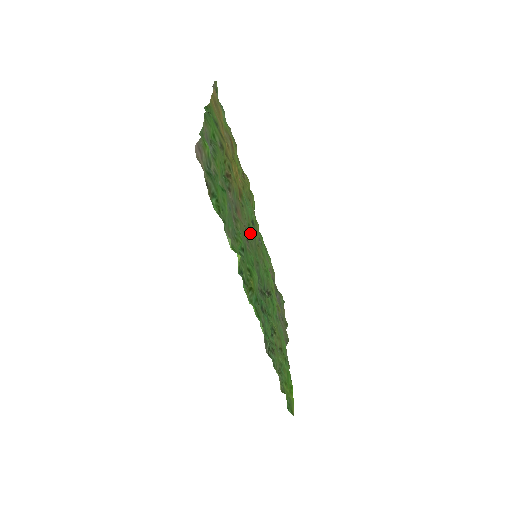
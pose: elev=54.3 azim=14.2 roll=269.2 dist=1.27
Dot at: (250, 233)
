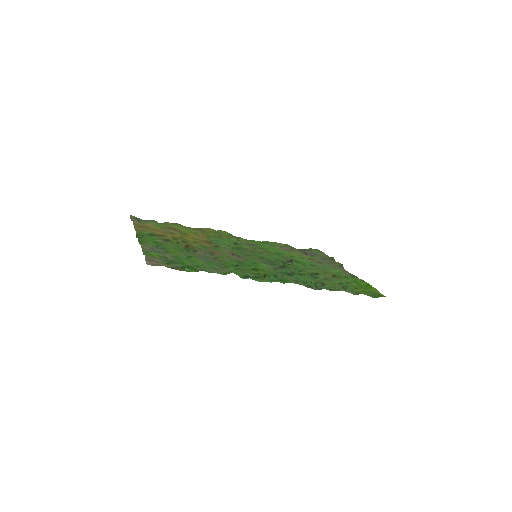
Dot at: (239, 251)
